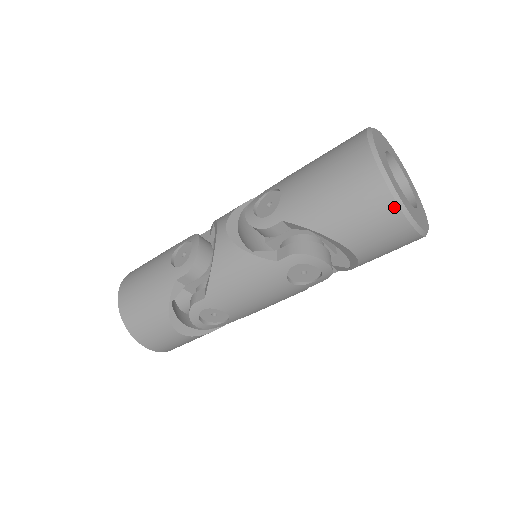
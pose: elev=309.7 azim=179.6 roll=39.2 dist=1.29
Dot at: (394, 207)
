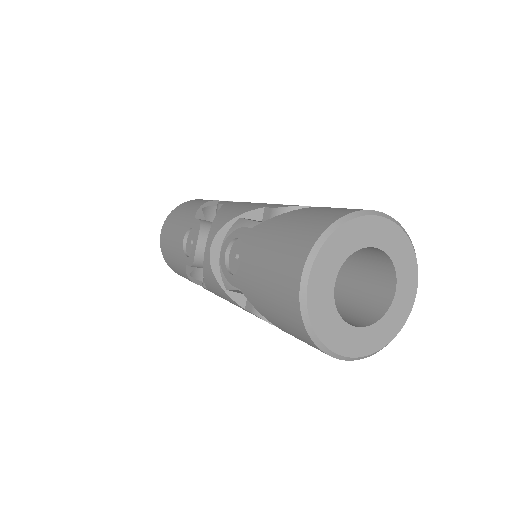
Dot at: (321, 351)
